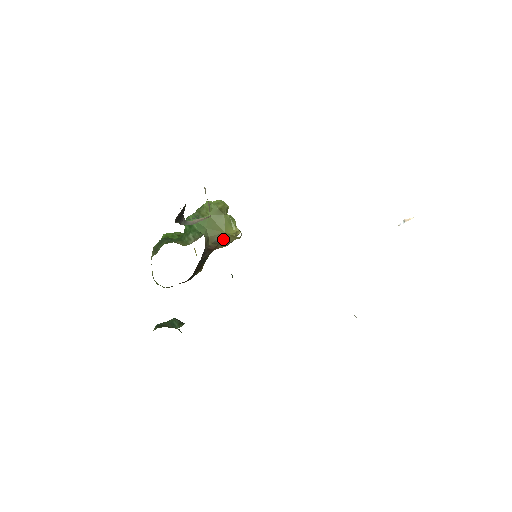
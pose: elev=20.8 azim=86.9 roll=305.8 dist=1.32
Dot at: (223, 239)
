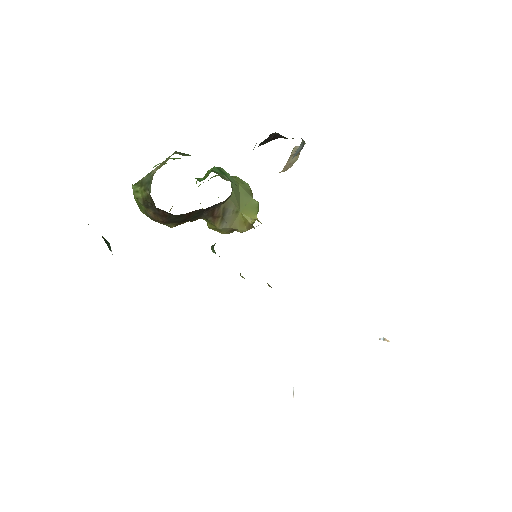
Dot at: (231, 216)
